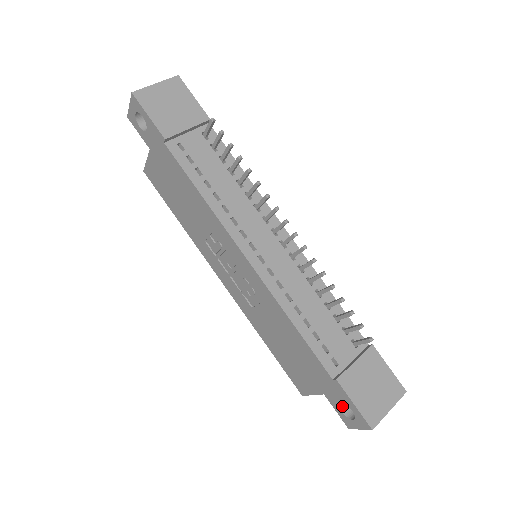
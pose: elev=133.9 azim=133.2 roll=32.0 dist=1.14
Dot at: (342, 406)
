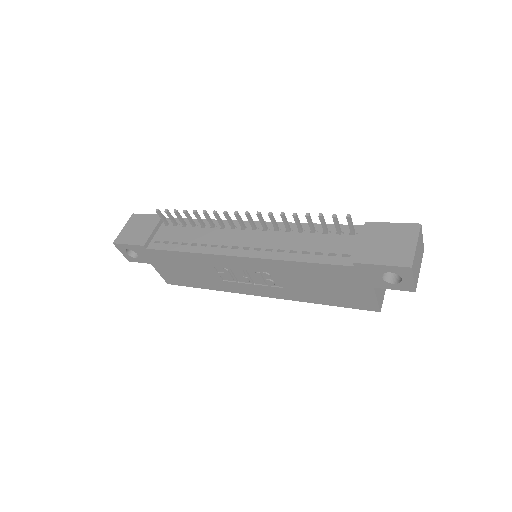
Dot at: (390, 280)
